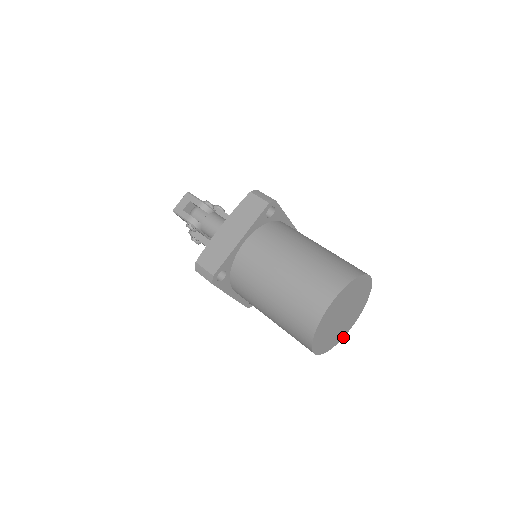
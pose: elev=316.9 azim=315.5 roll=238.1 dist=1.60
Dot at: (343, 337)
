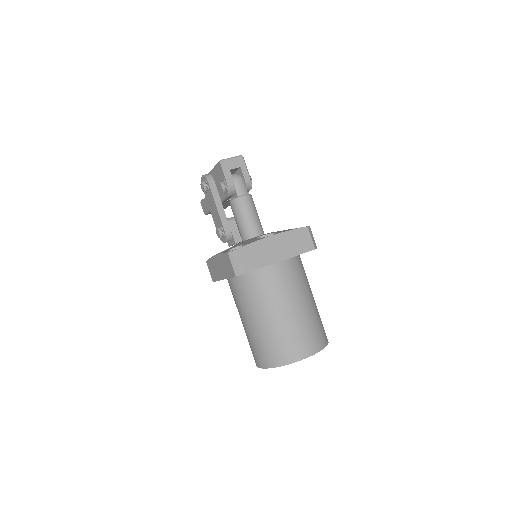
Dot at: occluded
